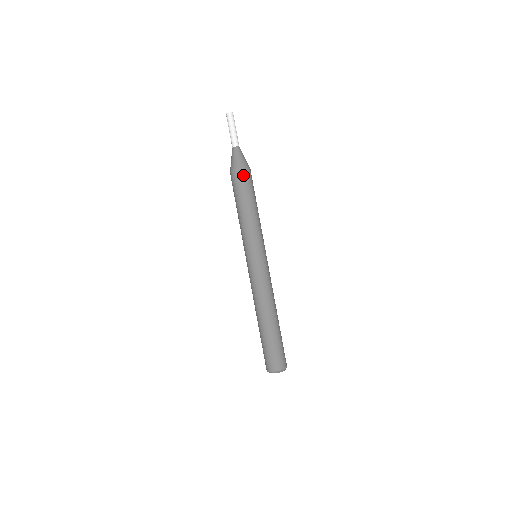
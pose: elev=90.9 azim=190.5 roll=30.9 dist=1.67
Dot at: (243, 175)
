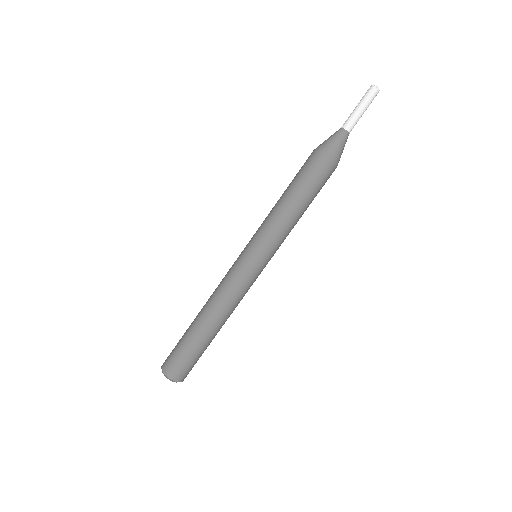
Dot at: (321, 166)
